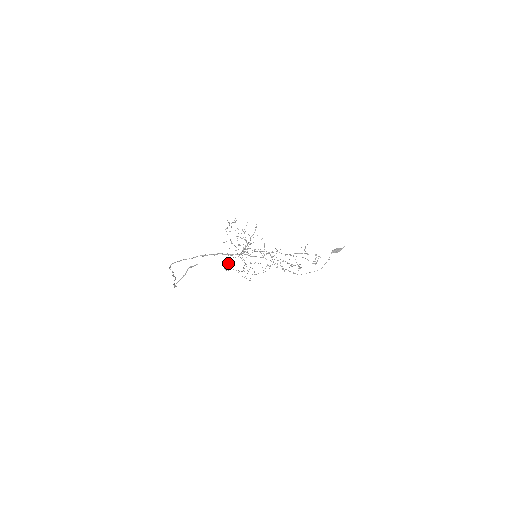
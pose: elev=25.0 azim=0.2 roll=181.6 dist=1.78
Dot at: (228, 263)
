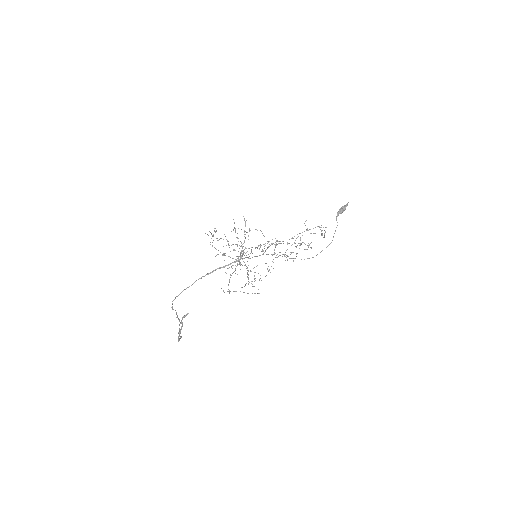
Dot at: occluded
